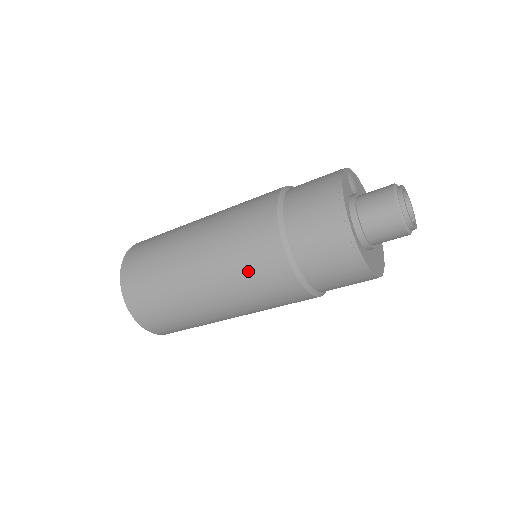
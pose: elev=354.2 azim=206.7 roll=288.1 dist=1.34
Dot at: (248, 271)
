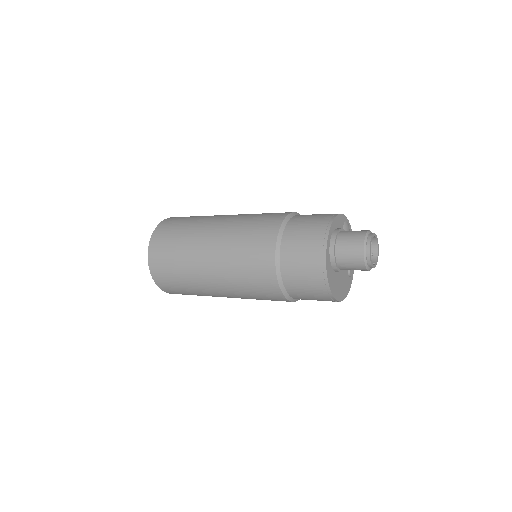
Dot at: (245, 246)
